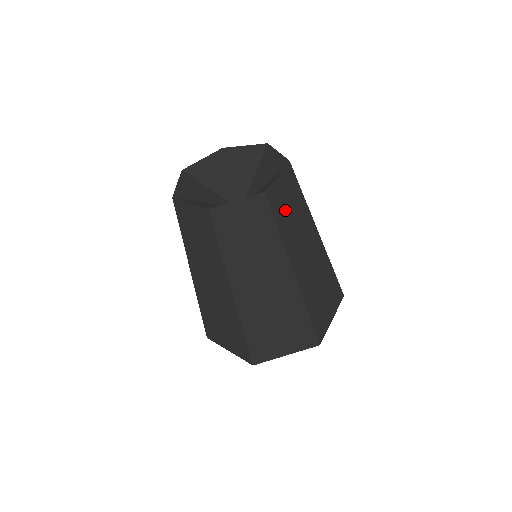
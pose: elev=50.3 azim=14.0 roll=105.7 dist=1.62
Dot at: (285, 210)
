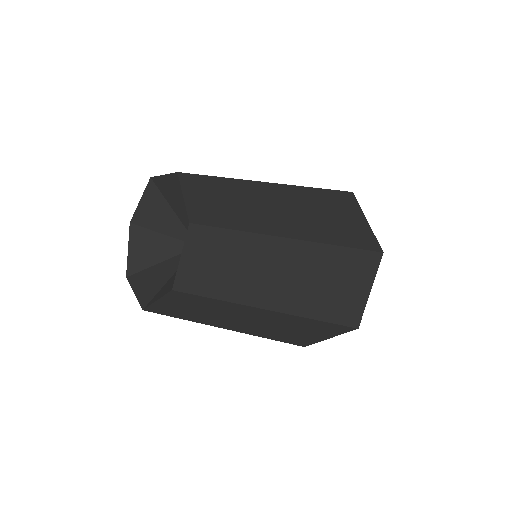
Dot at: (217, 274)
